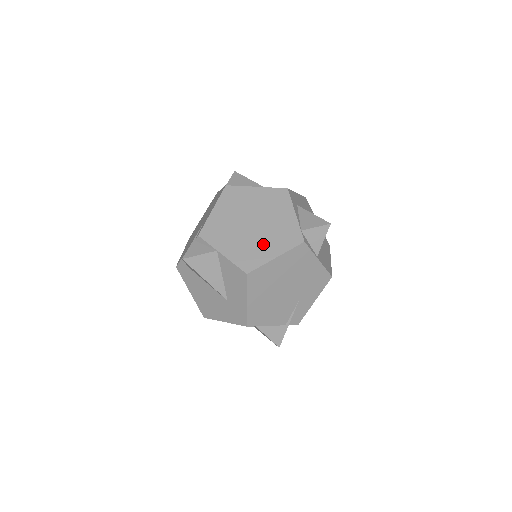
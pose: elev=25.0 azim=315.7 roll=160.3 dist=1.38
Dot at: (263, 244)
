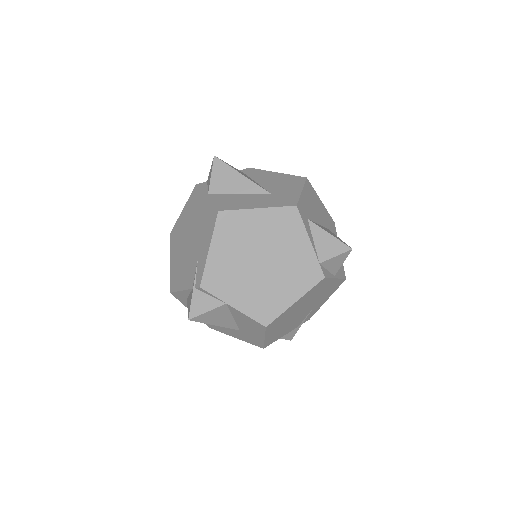
Dot at: (278, 288)
